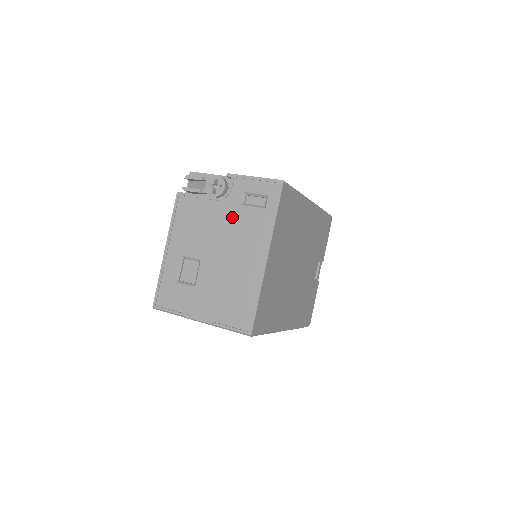
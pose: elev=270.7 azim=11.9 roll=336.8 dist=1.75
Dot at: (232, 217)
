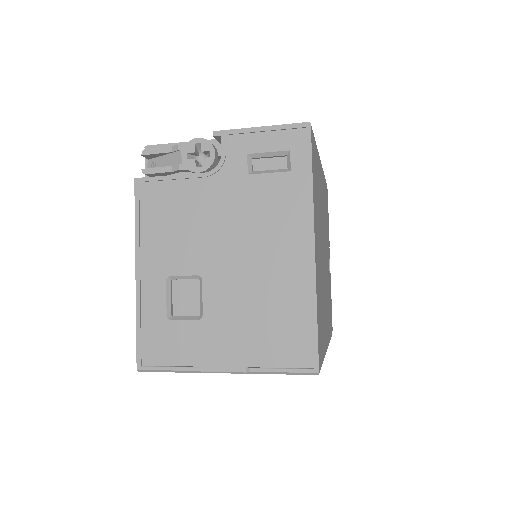
Dot at: (238, 197)
